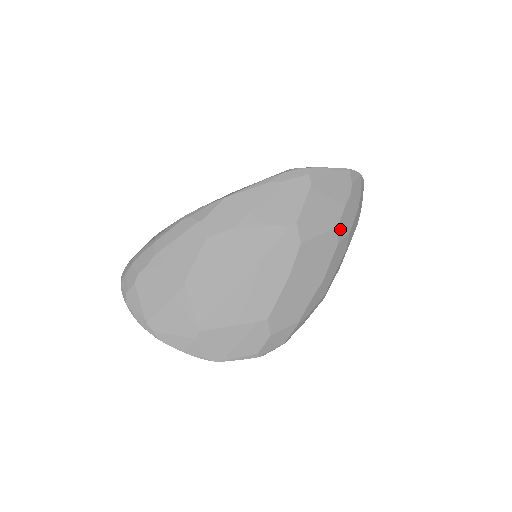
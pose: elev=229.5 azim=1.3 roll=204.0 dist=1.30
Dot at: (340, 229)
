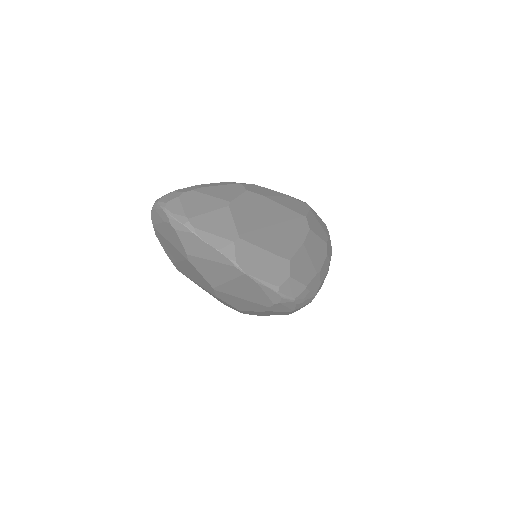
Dot at: (327, 247)
